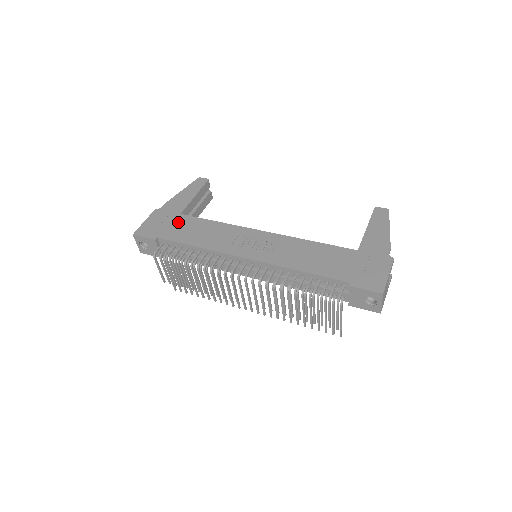
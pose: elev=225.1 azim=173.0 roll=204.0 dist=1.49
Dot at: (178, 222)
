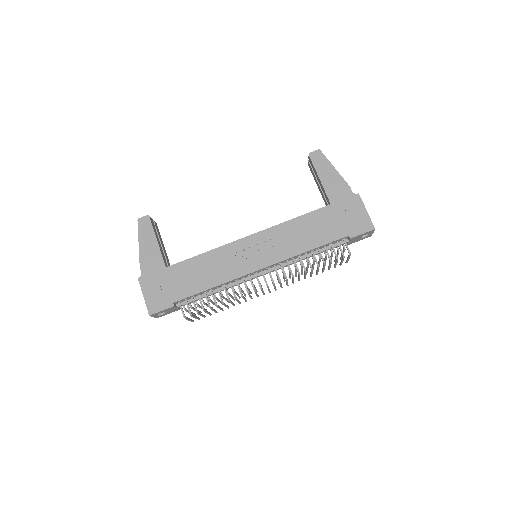
Dot at: (173, 277)
